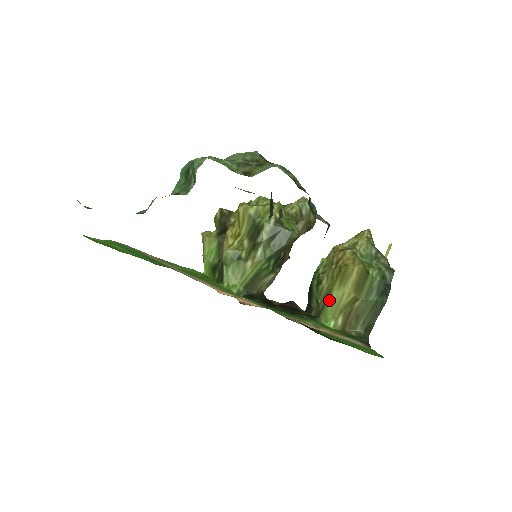
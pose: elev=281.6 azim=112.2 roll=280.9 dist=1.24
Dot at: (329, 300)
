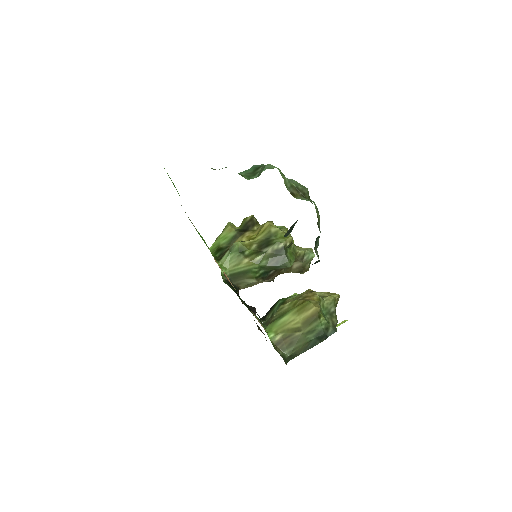
Dot at: (281, 318)
